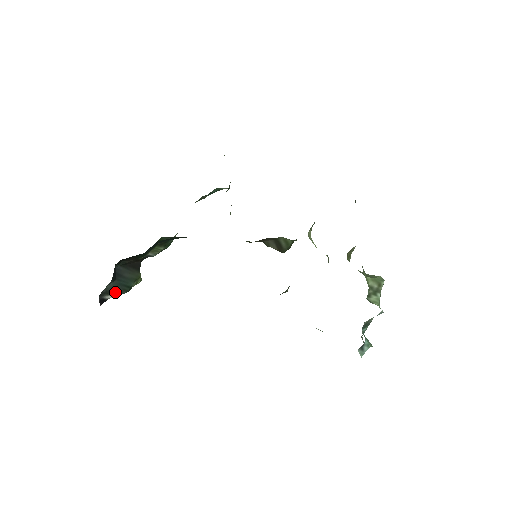
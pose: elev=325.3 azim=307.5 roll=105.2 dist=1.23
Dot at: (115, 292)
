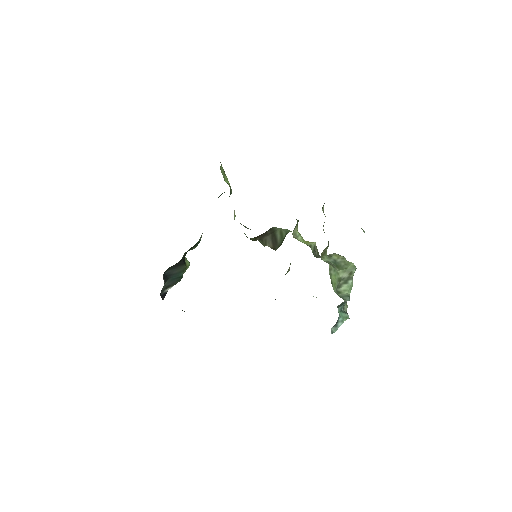
Dot at: (171, 285)
